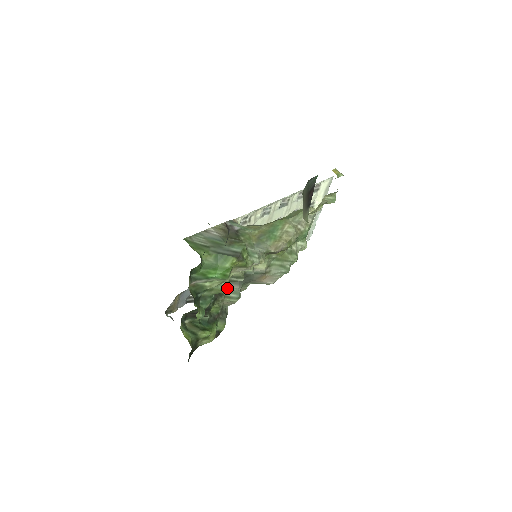
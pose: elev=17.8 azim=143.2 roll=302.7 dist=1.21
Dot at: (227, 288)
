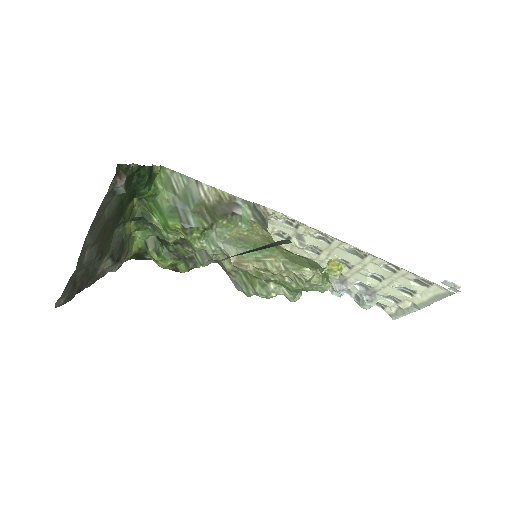
Dot at: (172, 241)
